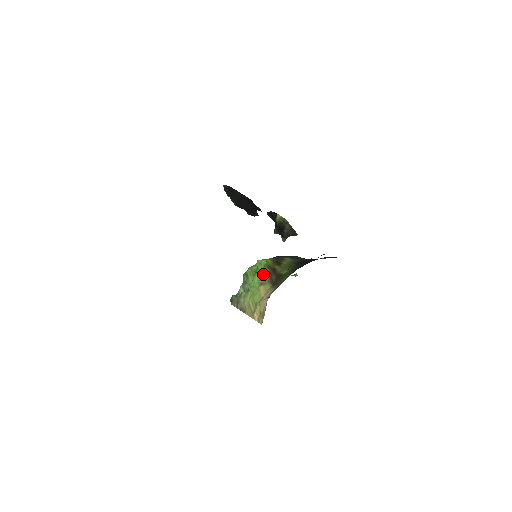
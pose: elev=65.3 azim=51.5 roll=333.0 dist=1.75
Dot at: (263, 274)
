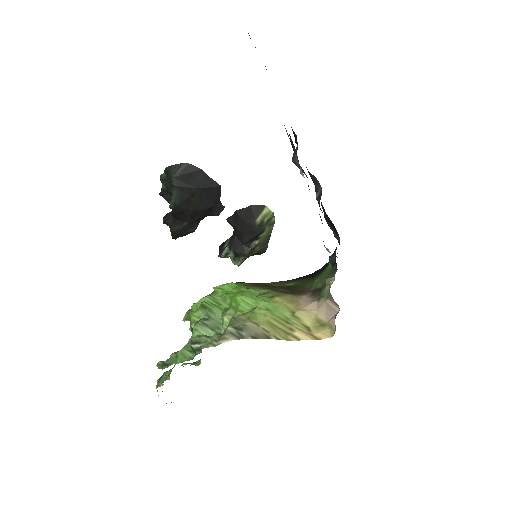
Dot at: (256, 290)
